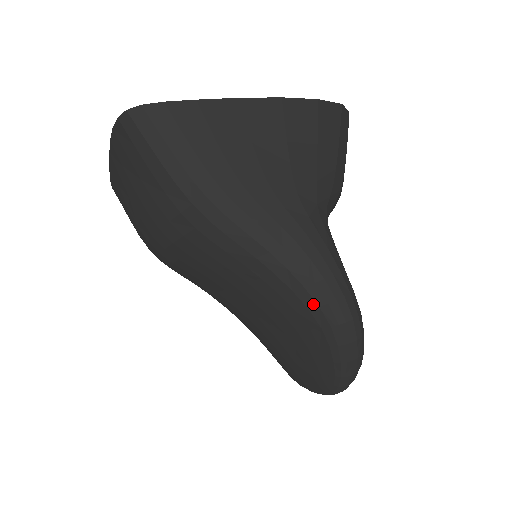
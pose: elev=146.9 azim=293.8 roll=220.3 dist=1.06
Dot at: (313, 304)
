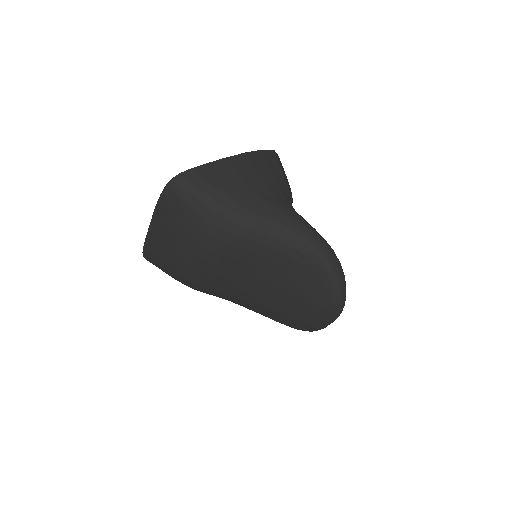
Dot at: (308, 251)
